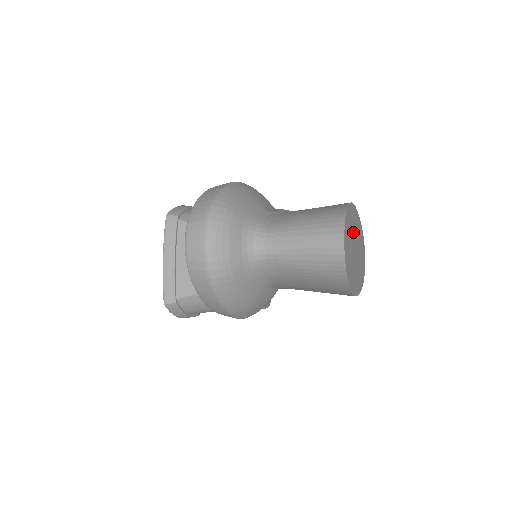
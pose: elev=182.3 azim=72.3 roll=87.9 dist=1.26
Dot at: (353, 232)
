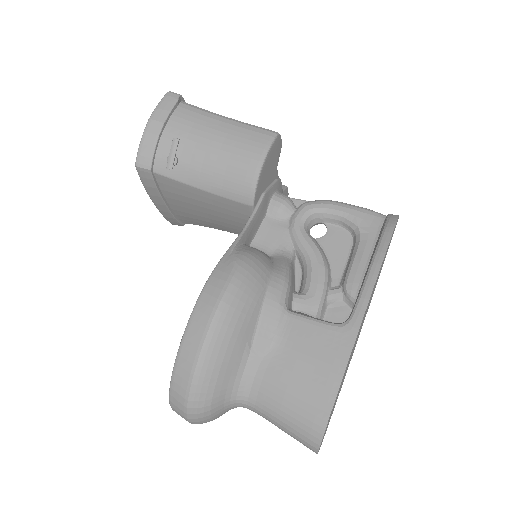
Dot at: (348, 363)
